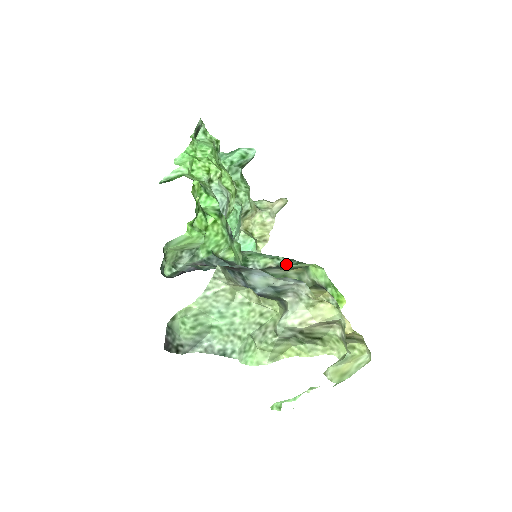
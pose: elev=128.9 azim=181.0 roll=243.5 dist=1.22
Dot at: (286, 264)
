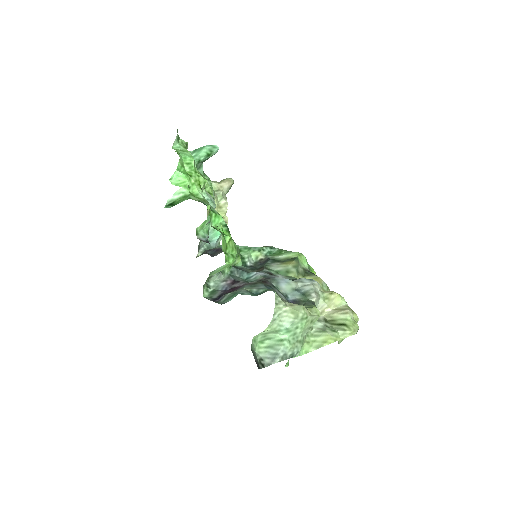
Dot at: (270, 253)
